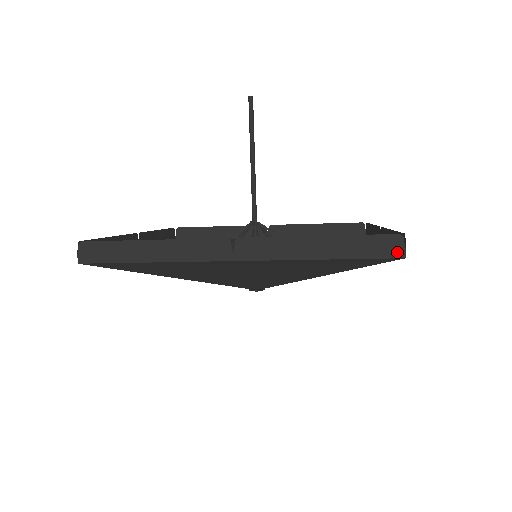
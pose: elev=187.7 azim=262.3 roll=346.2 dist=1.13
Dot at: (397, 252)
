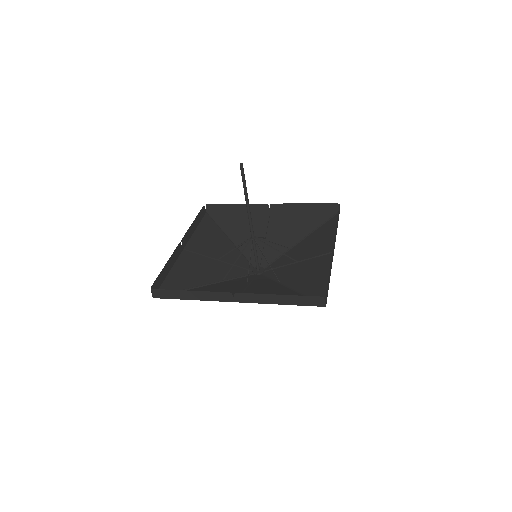
Dot at: (321, 304)
